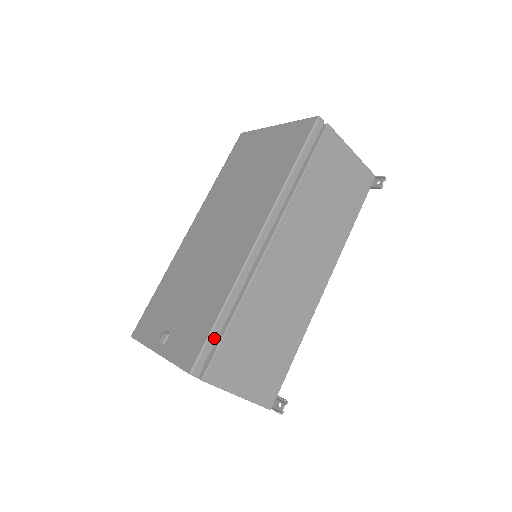
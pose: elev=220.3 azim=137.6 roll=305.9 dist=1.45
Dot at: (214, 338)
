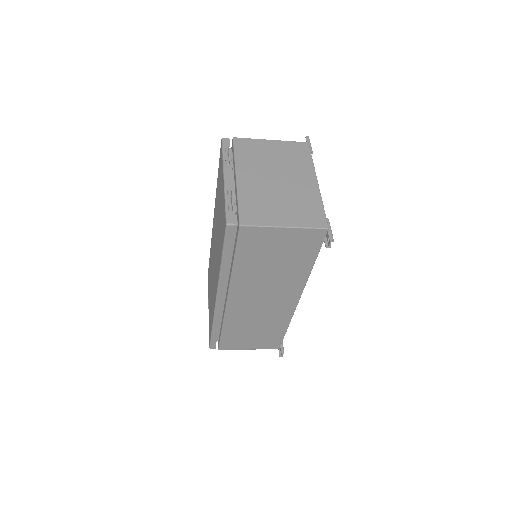
Dot at: (215, 338)
